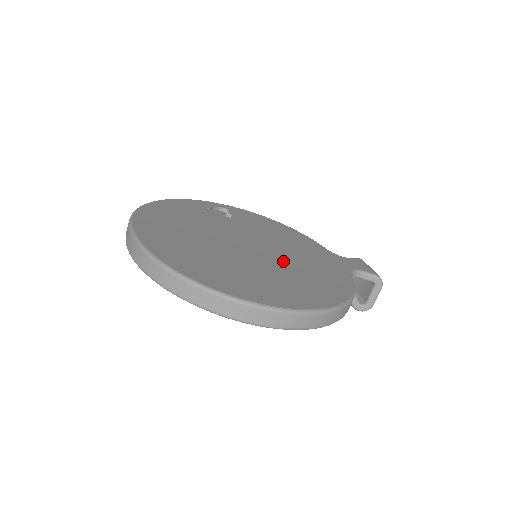
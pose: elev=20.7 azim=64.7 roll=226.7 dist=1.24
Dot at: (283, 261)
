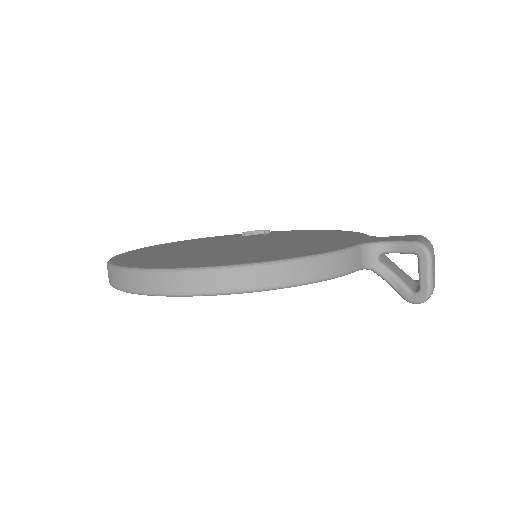
Dot at: (262, 247)
